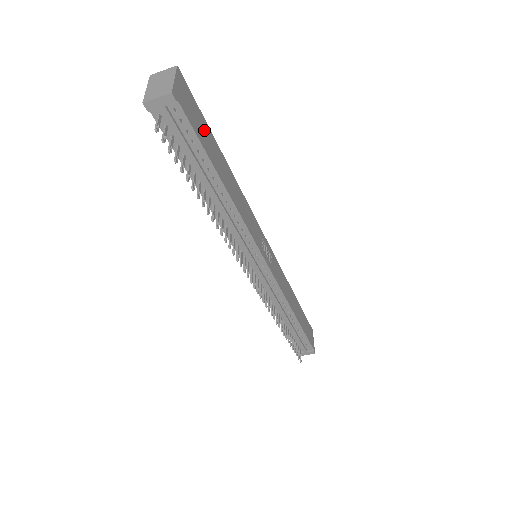
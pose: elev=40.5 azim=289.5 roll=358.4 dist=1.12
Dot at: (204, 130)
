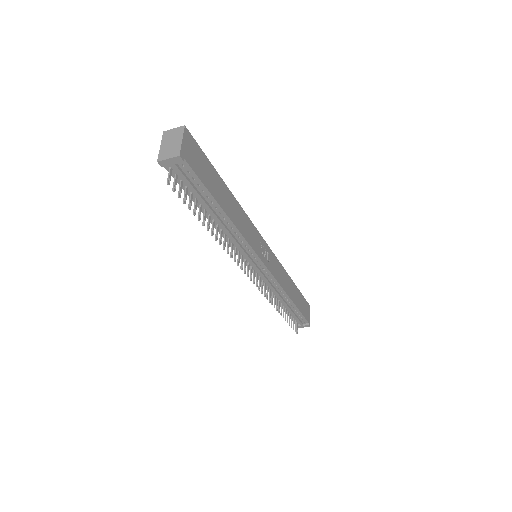
Dot at: (208, 171)
